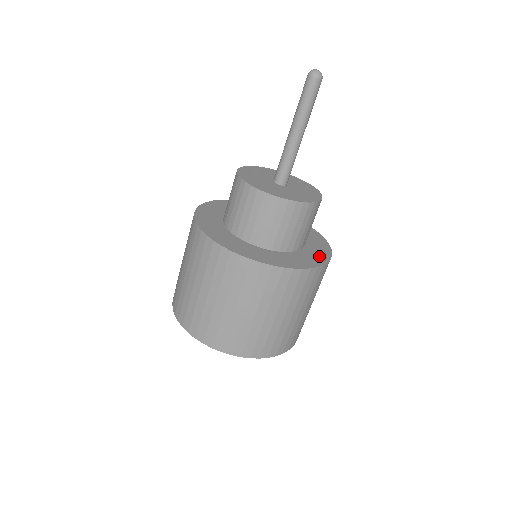
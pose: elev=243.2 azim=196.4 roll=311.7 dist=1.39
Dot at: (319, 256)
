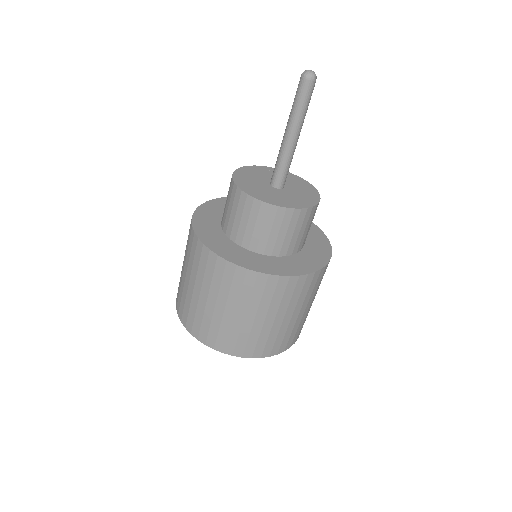
Dot at: (281, 268)
